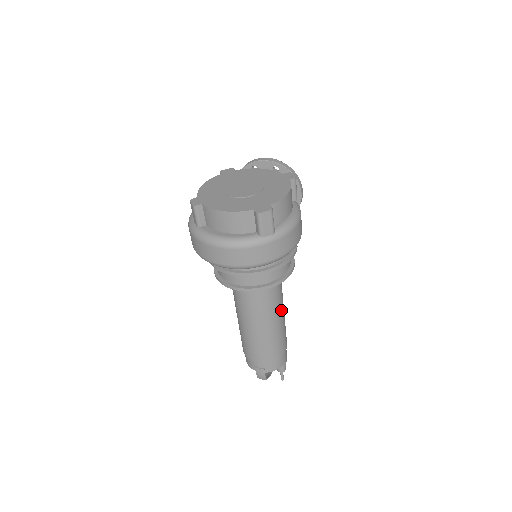
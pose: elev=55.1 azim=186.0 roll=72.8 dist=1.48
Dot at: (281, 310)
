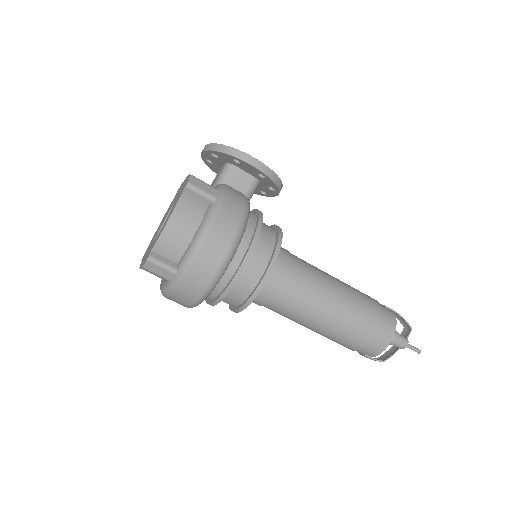
Dot at: (317, 302)
